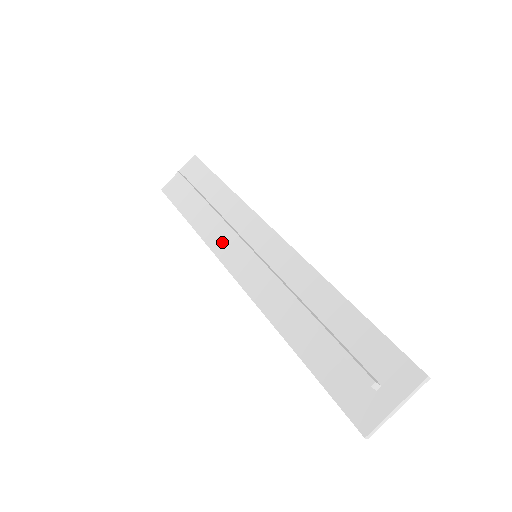
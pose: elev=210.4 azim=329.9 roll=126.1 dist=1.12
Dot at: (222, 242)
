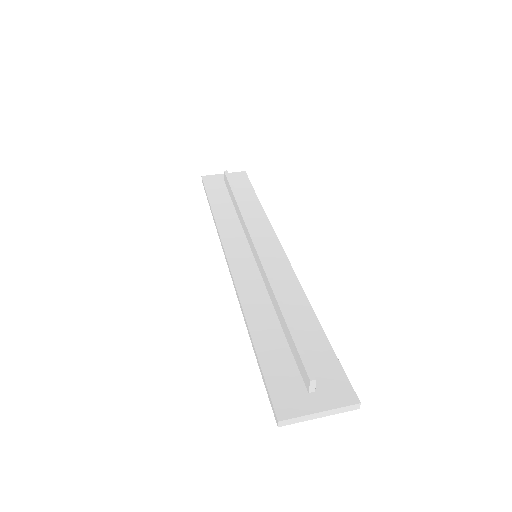
Dot at: (232, 233)
